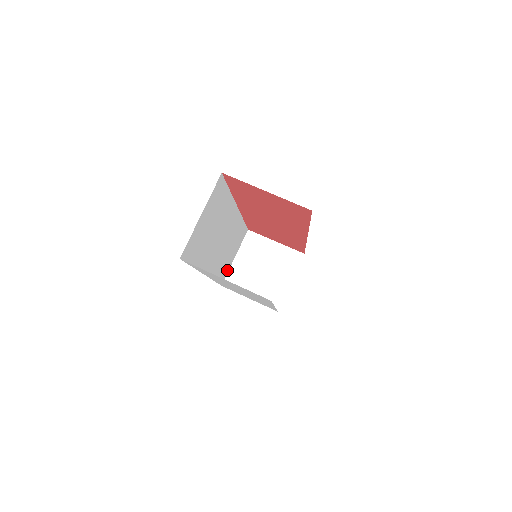
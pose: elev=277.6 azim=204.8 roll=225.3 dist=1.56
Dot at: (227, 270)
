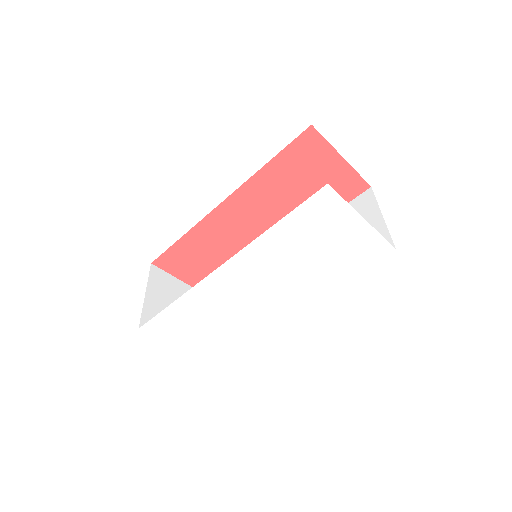
Dot at: occluded
